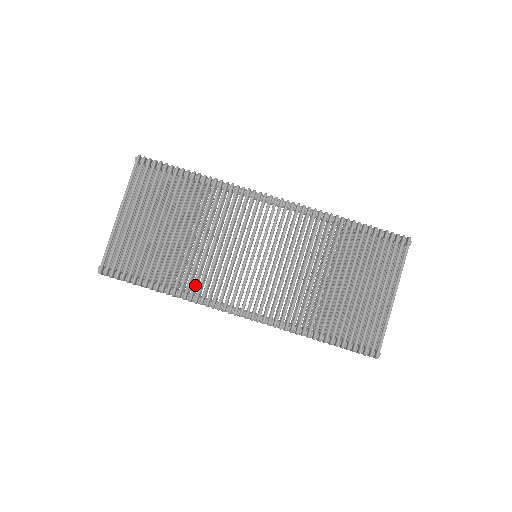
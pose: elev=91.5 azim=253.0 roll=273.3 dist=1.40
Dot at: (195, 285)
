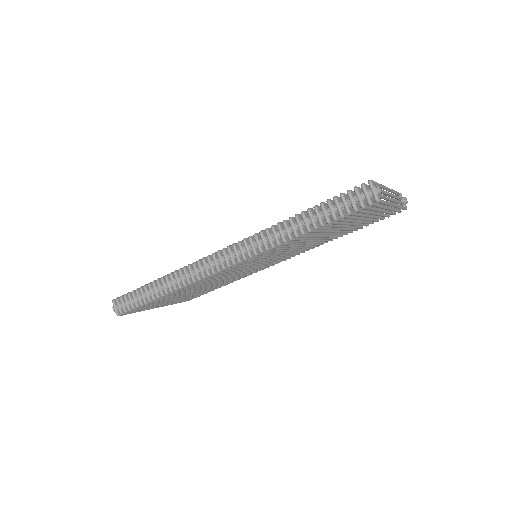
Dot at: occluded
